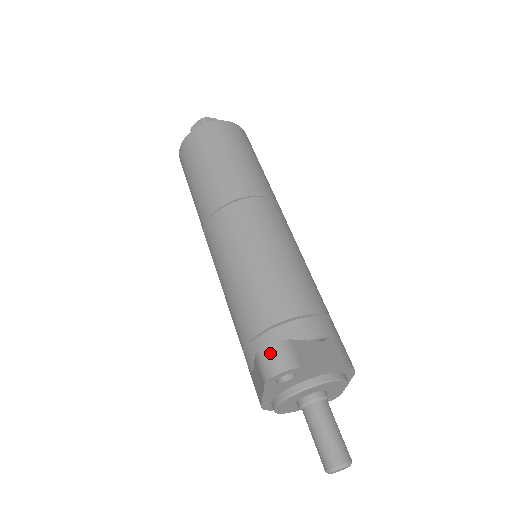
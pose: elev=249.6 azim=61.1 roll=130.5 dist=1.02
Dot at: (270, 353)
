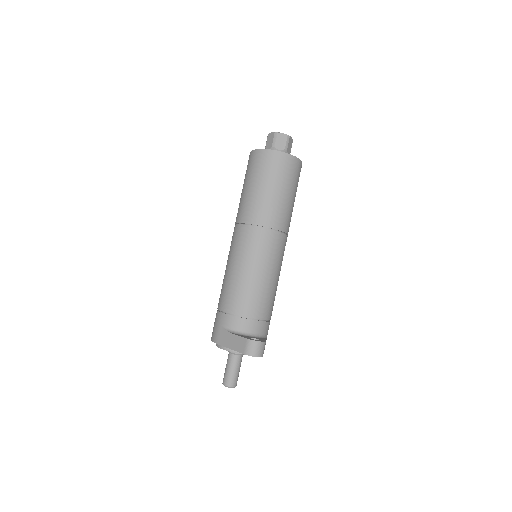
Dot at: (258, 346)
